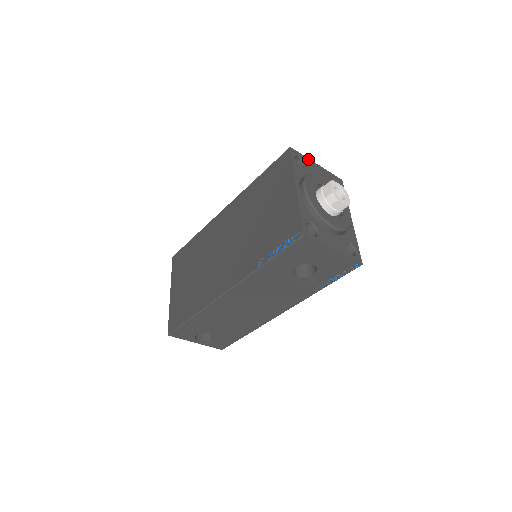
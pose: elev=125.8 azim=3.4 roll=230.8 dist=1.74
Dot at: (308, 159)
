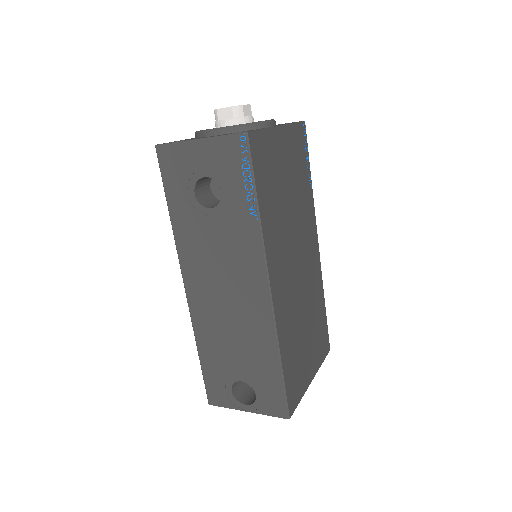
Dot at: occluded
